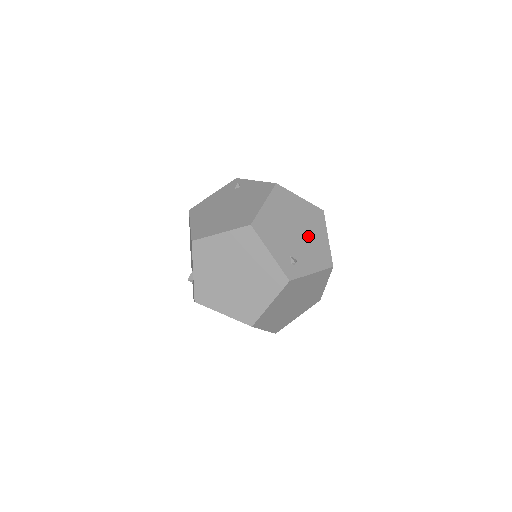
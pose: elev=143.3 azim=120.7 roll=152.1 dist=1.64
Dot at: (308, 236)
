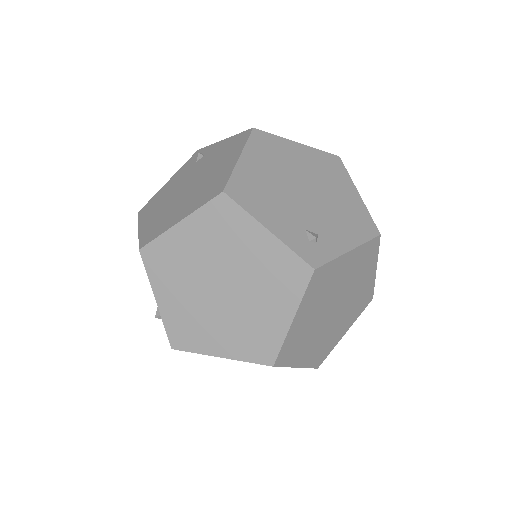
Dot at: (326, 195)
